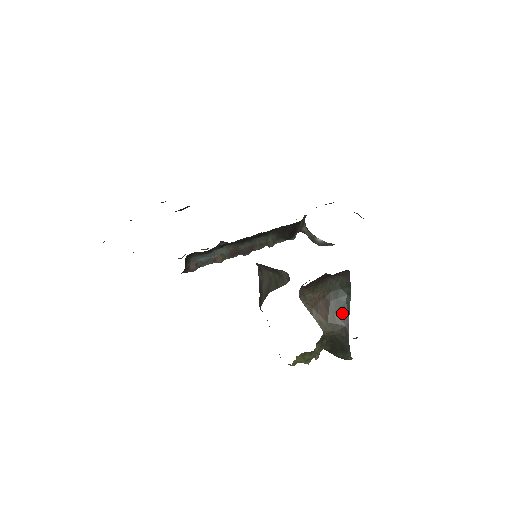
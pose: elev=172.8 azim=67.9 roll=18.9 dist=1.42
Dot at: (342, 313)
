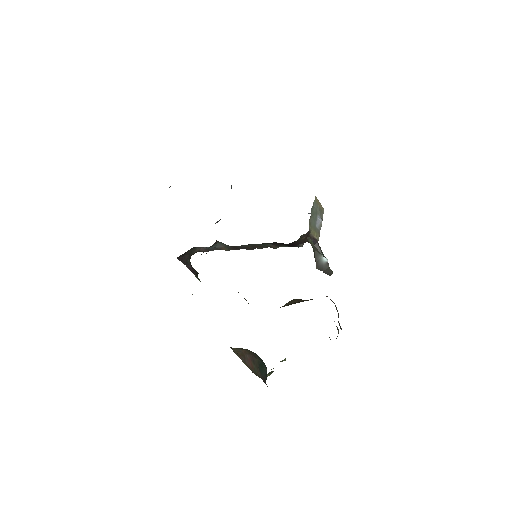
Dot at: (263, 373)
